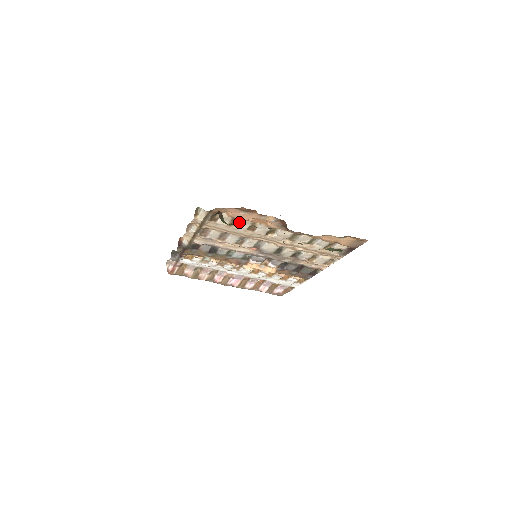
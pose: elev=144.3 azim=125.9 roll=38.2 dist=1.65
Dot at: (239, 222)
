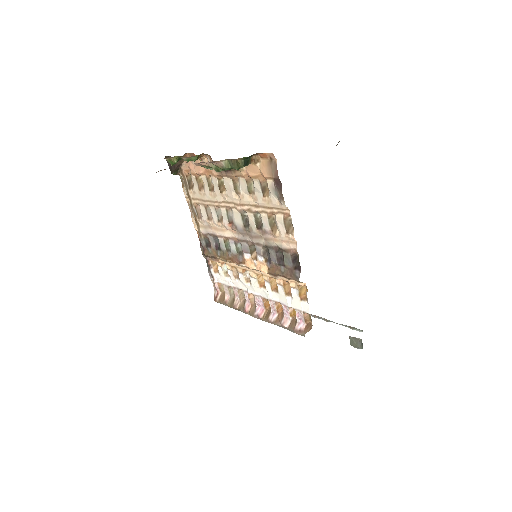
Dot at: (204, 184)
